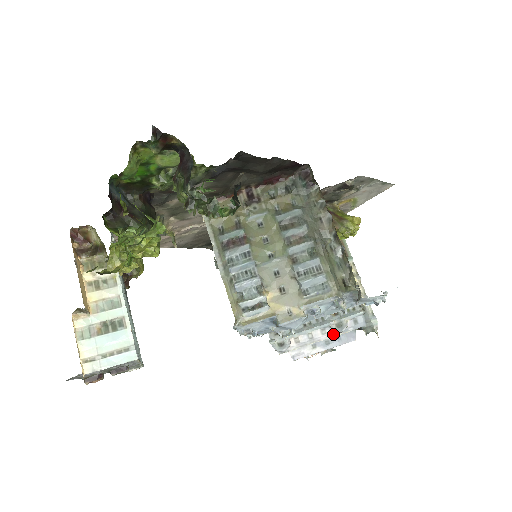
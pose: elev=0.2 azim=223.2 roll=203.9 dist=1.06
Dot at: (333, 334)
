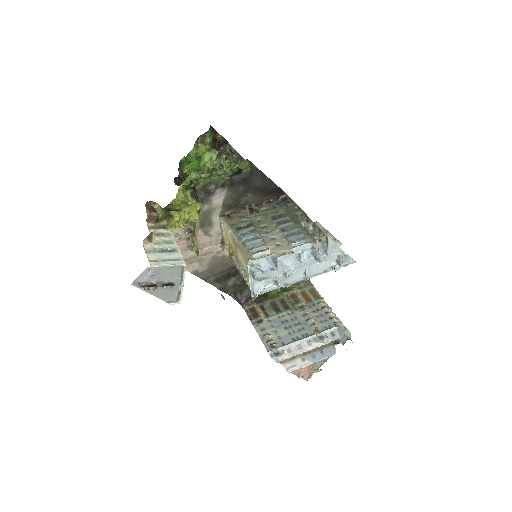
Dot at: (317, 345)
